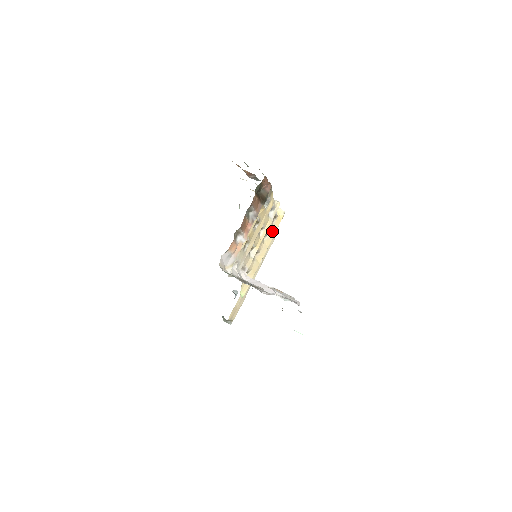
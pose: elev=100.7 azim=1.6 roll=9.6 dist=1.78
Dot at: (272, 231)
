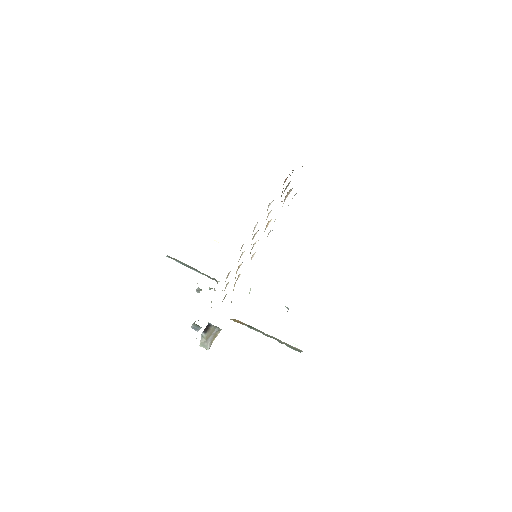
Dot at: occluded
